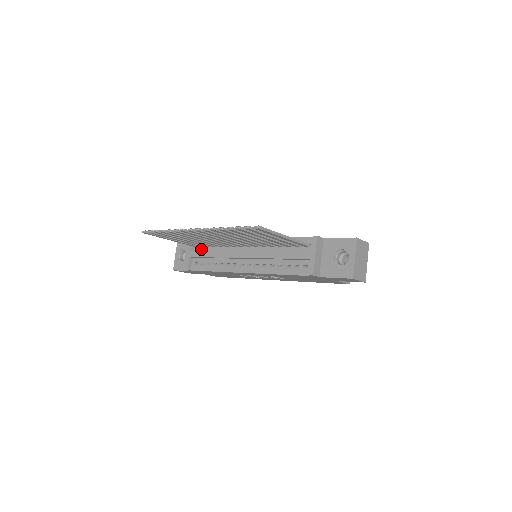
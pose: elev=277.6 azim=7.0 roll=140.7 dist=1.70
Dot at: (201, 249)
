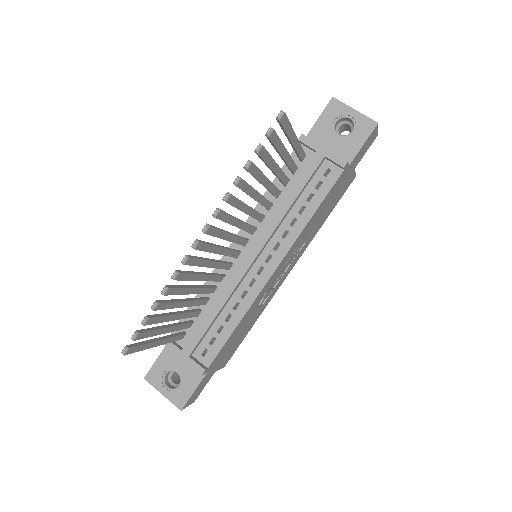
Dot at: (190, 332)
